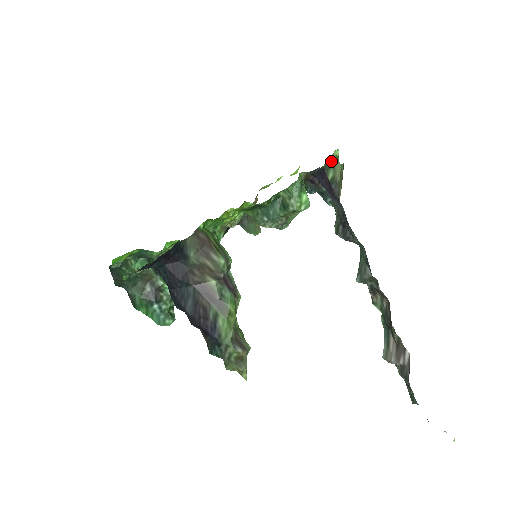
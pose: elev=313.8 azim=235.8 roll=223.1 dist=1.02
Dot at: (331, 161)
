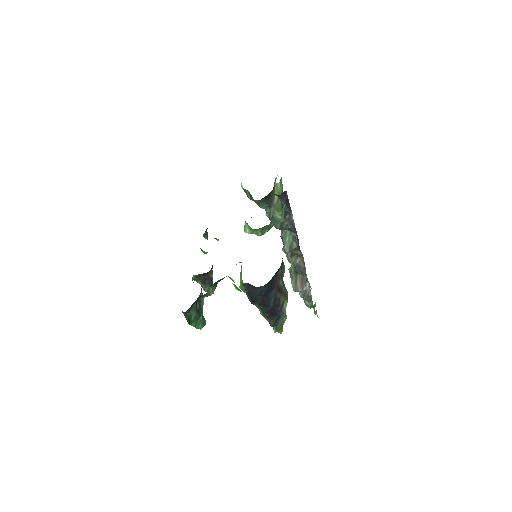
Dot at: (274, 182)
